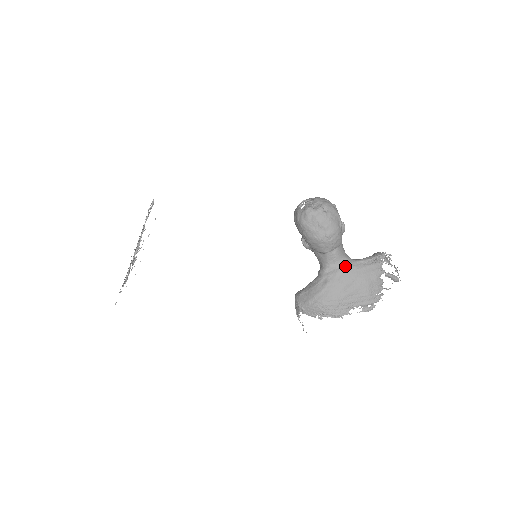
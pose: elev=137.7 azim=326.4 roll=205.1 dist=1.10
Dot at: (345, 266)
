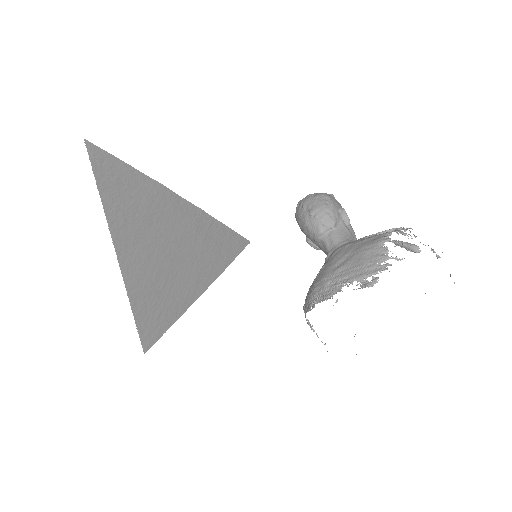
Dot at: (342, 246)
